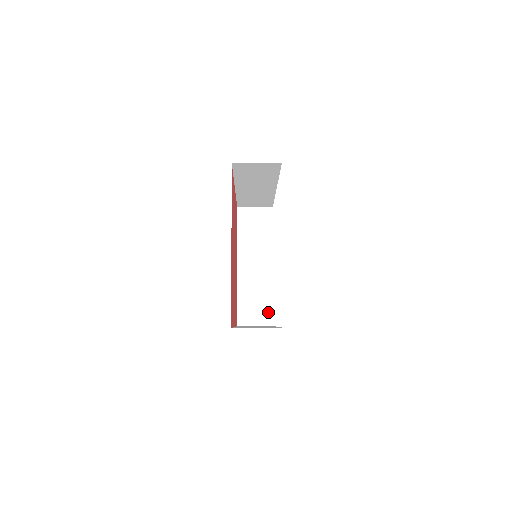
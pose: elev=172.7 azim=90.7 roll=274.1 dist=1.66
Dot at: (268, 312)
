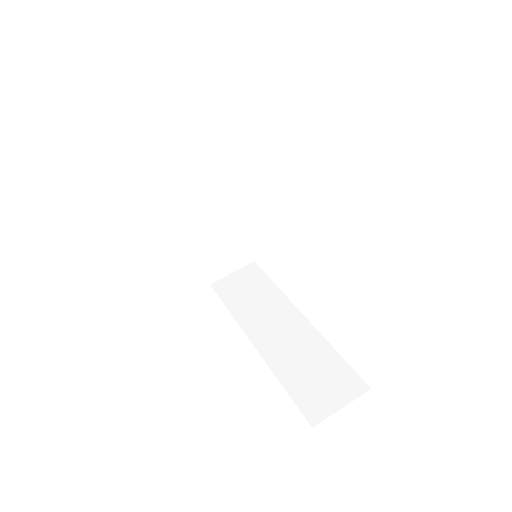
Dot at: (243, 251)
